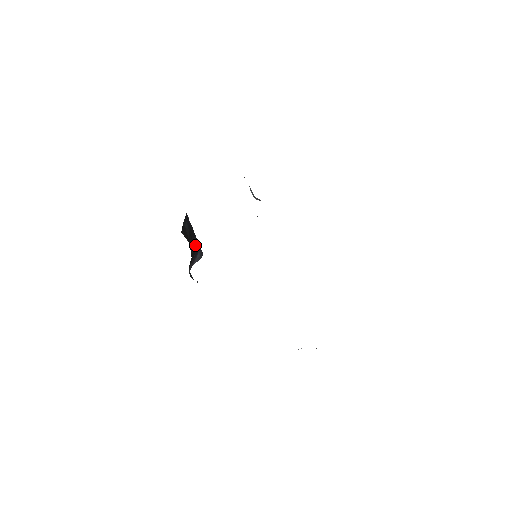
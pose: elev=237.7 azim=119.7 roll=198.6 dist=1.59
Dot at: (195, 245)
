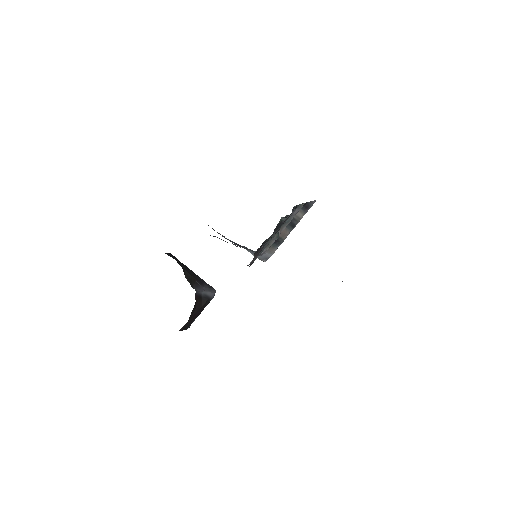
Dot at: (194, 275)
